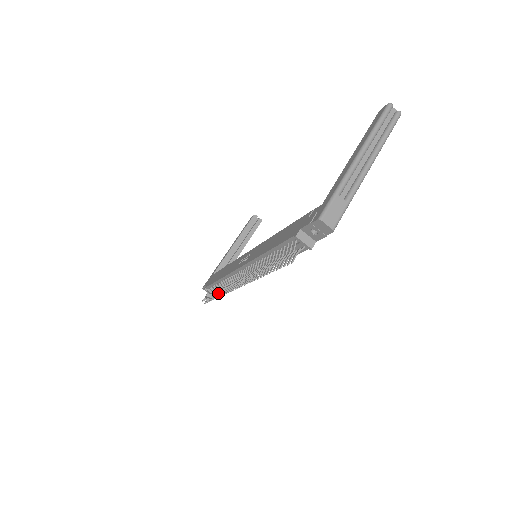
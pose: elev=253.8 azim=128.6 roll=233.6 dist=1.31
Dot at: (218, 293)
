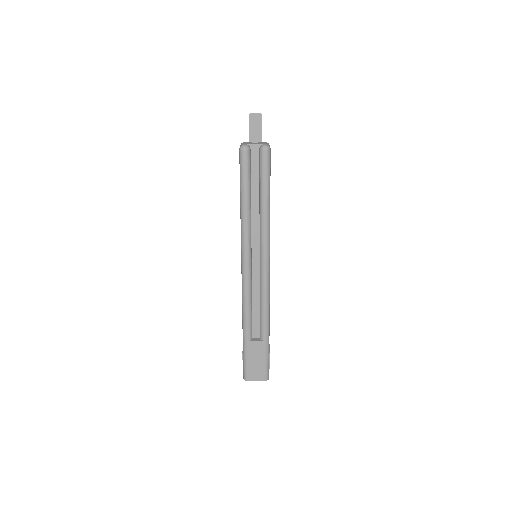
Dot at: occluded
